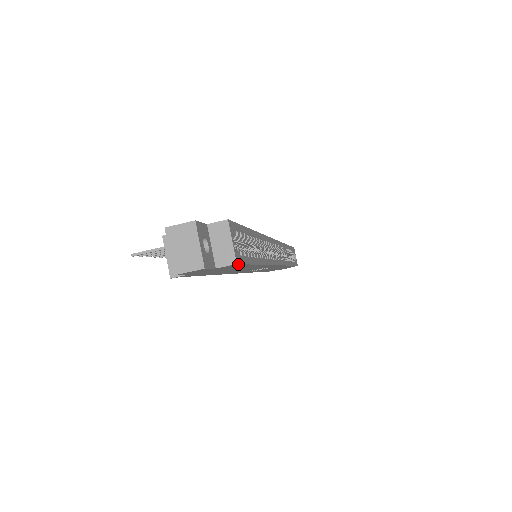
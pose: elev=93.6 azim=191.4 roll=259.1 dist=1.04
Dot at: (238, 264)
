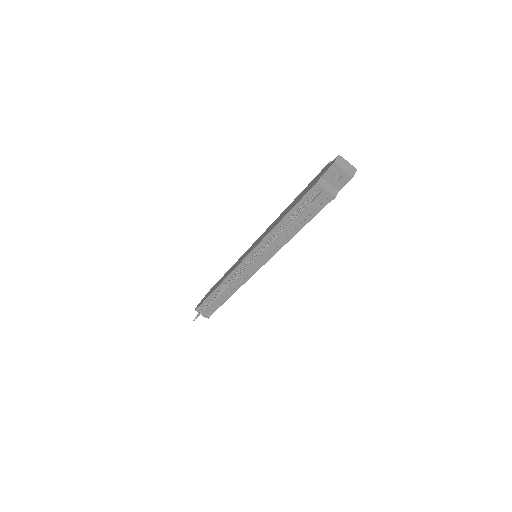
Dot at: occluded
